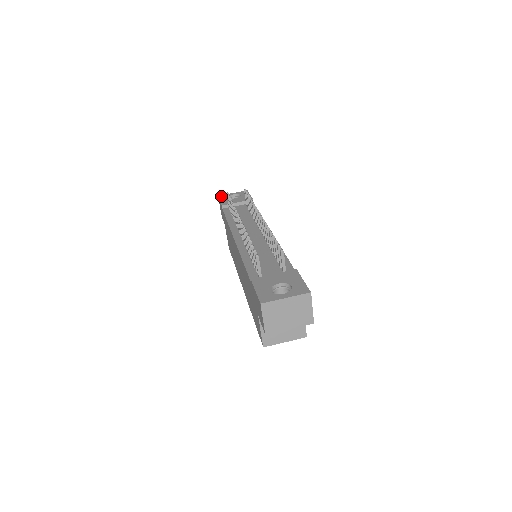
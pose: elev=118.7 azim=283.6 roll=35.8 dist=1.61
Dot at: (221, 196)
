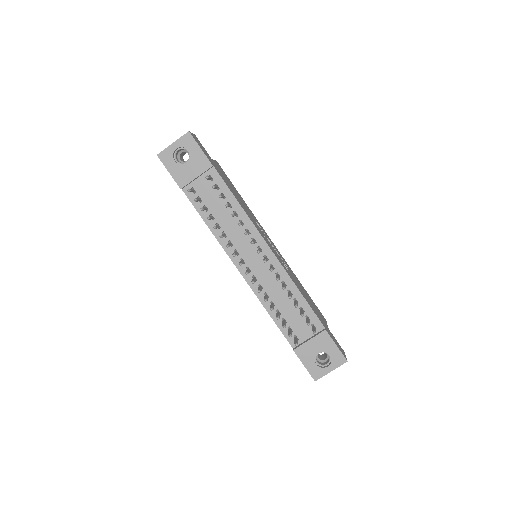
Dot at: (162, 157)
